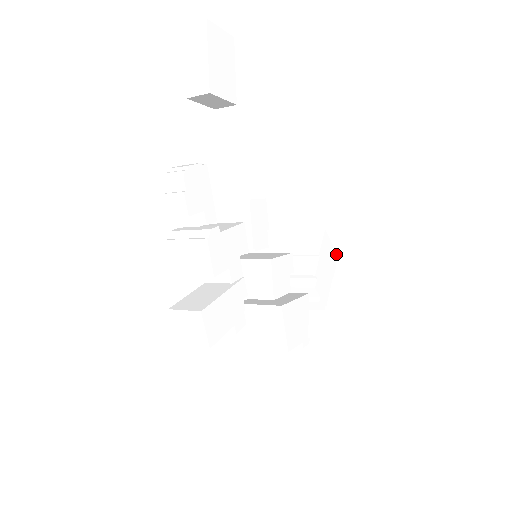
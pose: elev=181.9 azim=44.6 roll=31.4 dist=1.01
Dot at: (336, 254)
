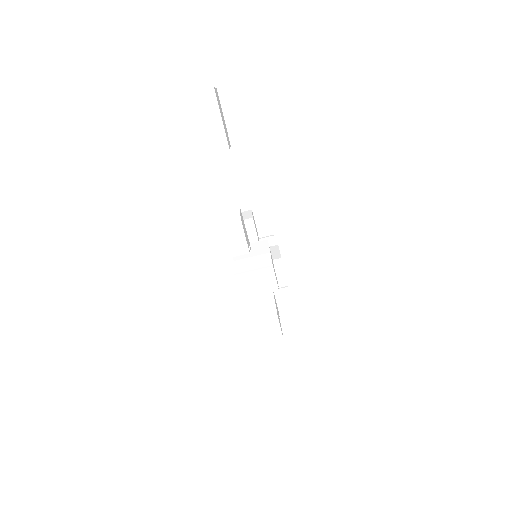
Dot at: occluded
